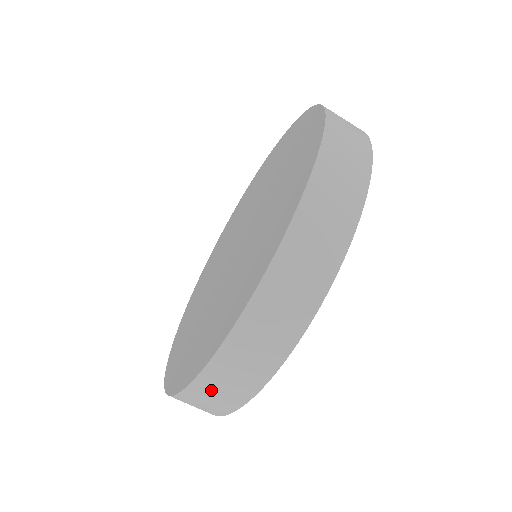
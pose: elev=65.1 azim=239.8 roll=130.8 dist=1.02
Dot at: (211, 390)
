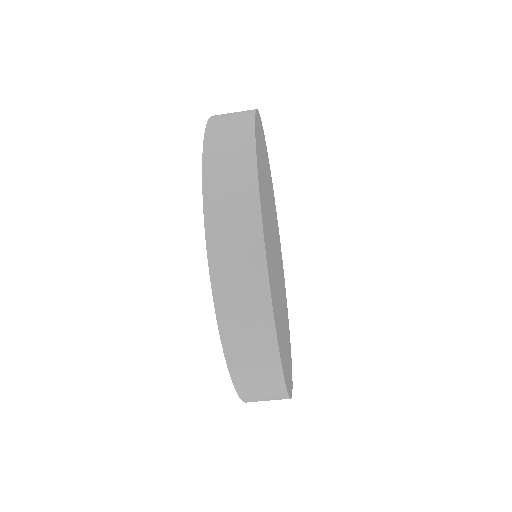
Dot at: (236, 311)
